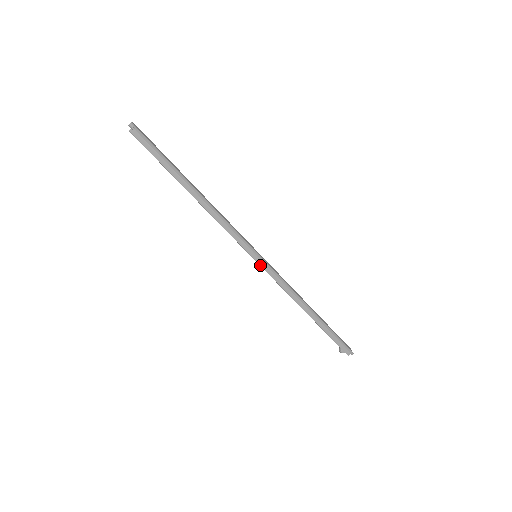
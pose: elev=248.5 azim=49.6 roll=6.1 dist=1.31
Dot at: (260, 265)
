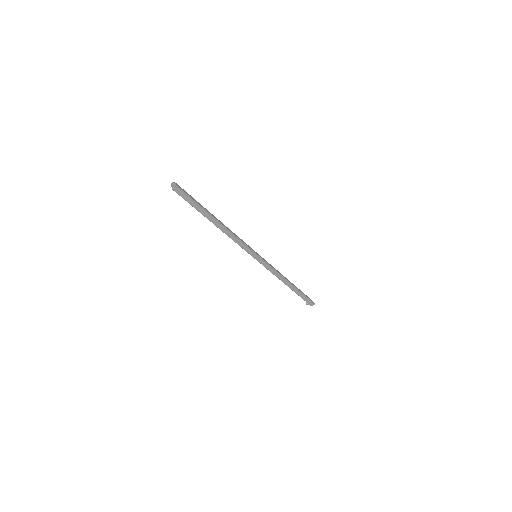
Dot at: (259, 262)
